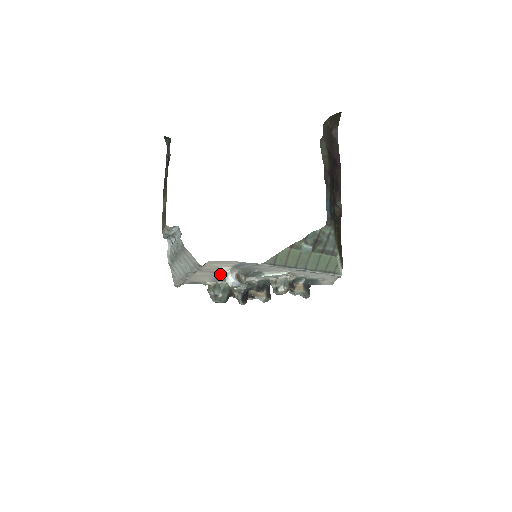
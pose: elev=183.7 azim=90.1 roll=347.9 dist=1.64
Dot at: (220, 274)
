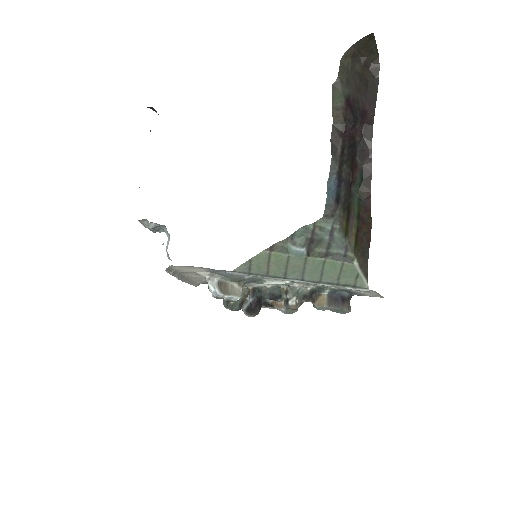
Dot at: occluded
